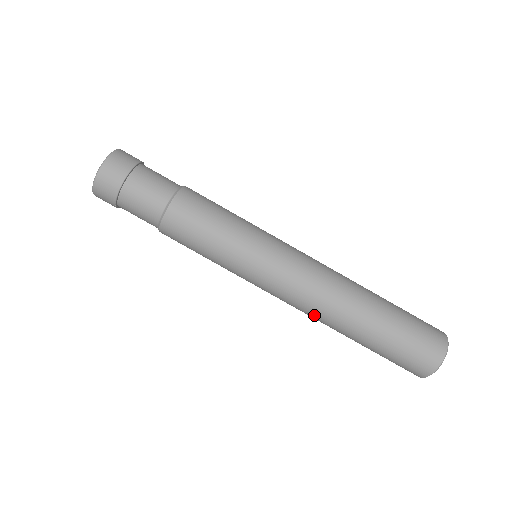
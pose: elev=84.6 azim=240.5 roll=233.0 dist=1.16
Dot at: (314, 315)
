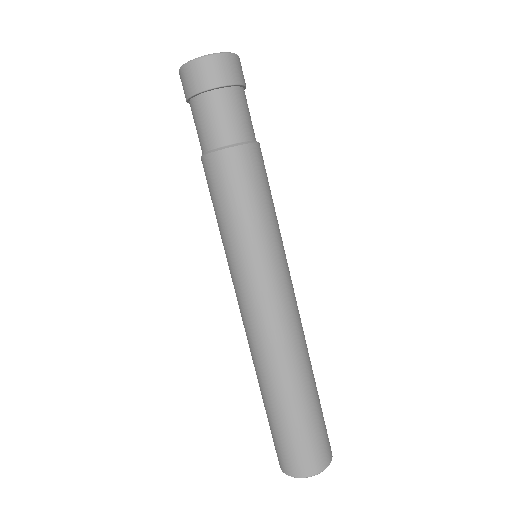
Dot at: occluded
